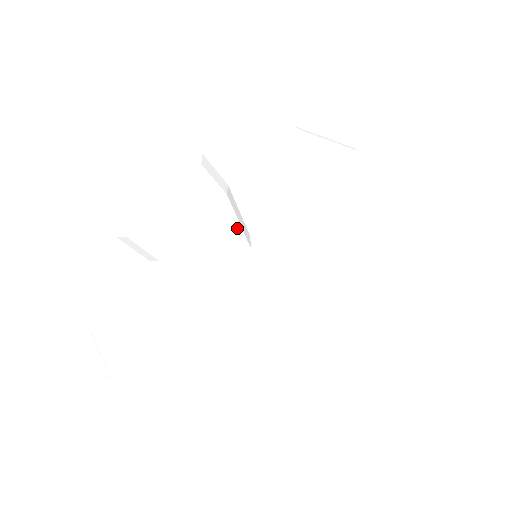
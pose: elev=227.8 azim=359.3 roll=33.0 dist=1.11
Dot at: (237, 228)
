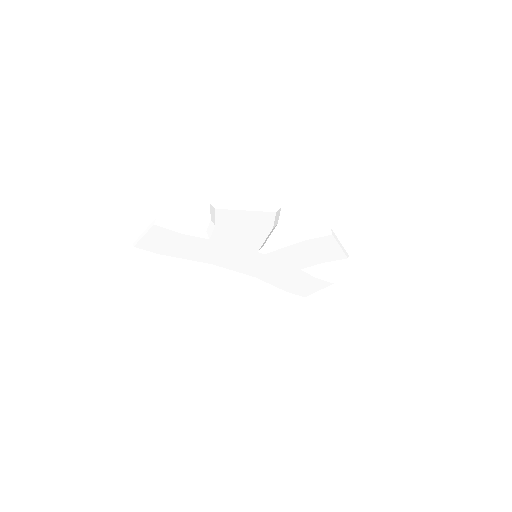
Dot at: (262, 241)
